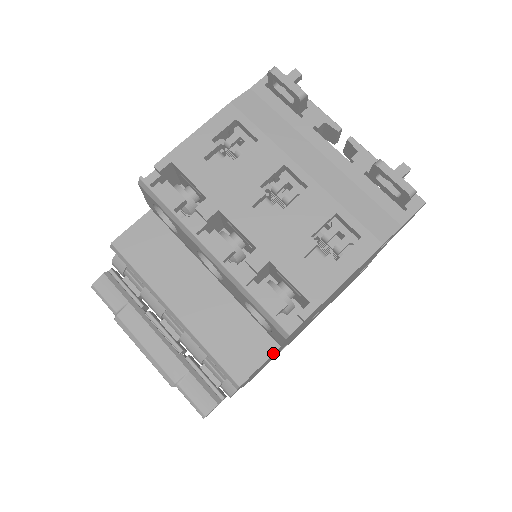
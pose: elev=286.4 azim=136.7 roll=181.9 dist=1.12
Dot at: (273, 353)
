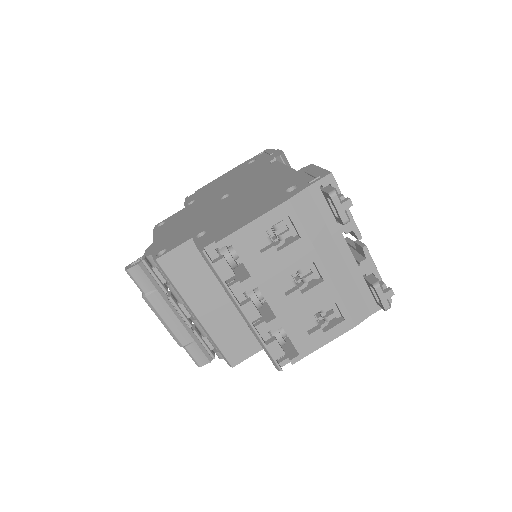
Dot at: occluded
